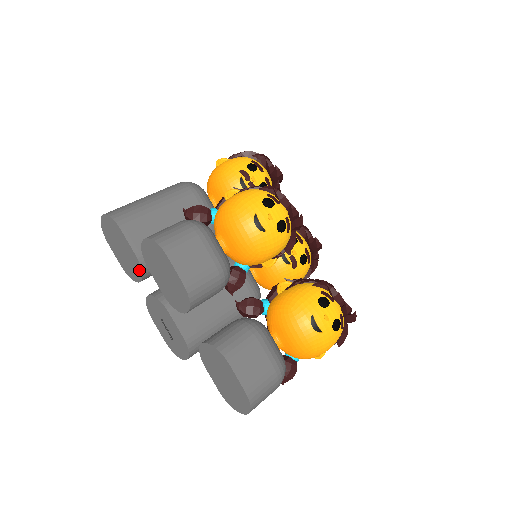
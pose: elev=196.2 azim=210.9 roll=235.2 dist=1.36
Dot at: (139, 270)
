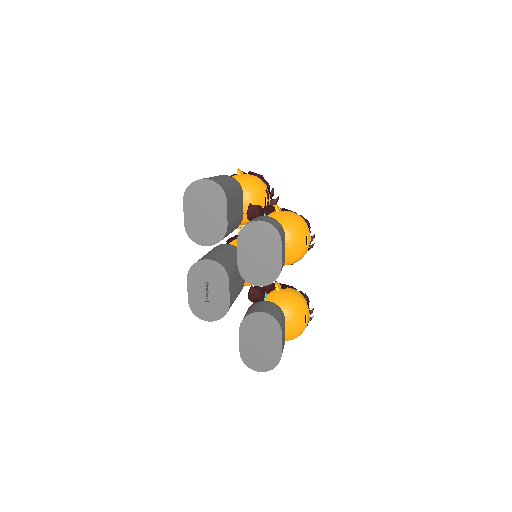
Dot at: (218, 237)
